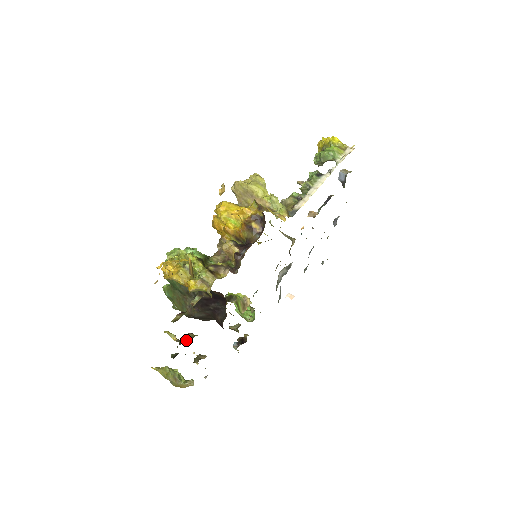
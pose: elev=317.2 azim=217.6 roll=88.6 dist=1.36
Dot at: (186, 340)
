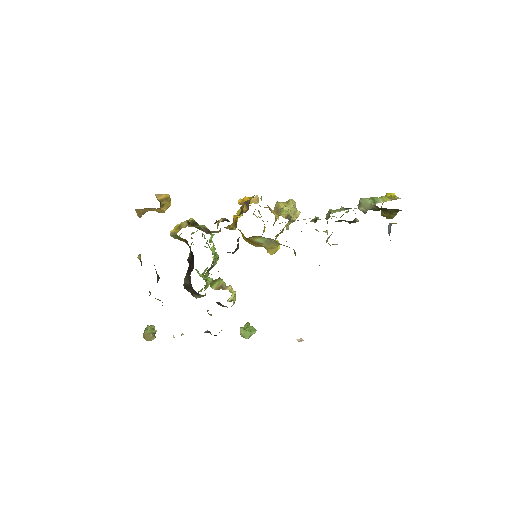
Dot at: occluded
